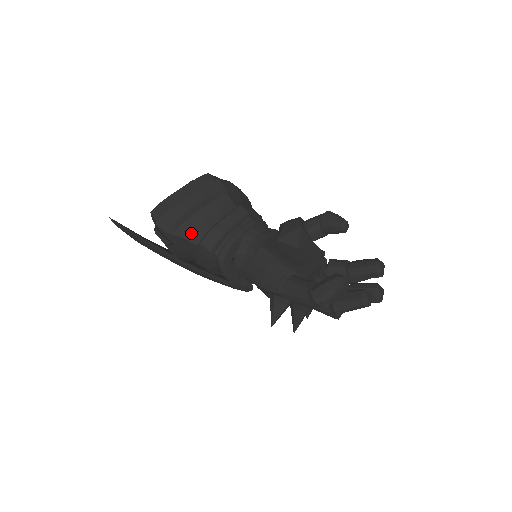
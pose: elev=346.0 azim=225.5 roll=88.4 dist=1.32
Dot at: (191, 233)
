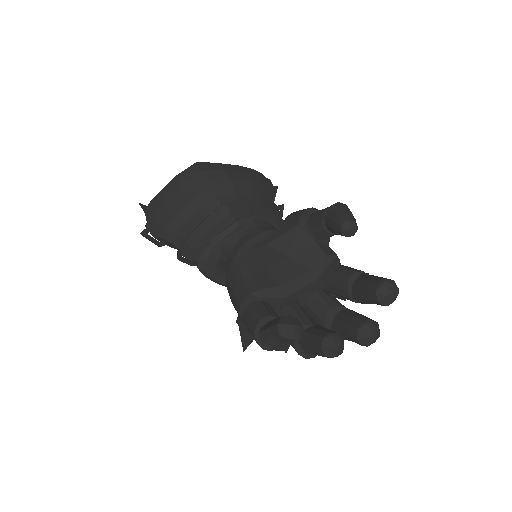
Dot at: (175, 237)
